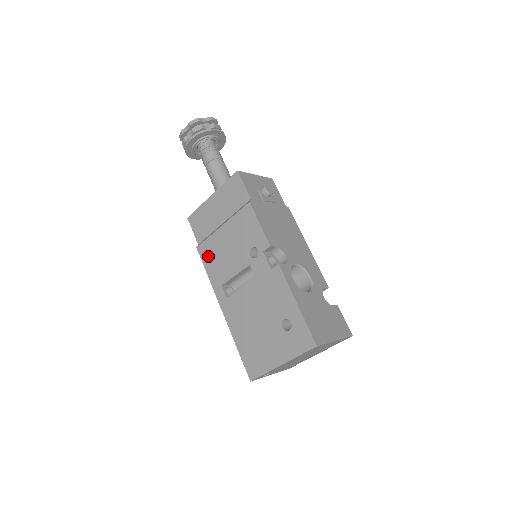
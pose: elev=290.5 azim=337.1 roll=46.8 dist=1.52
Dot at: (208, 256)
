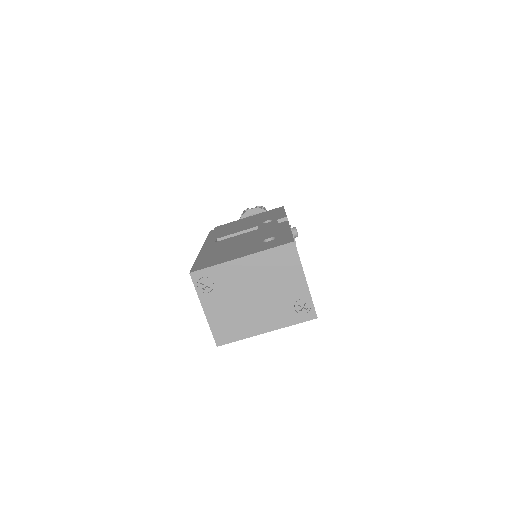
Dot at: (218, 231)
